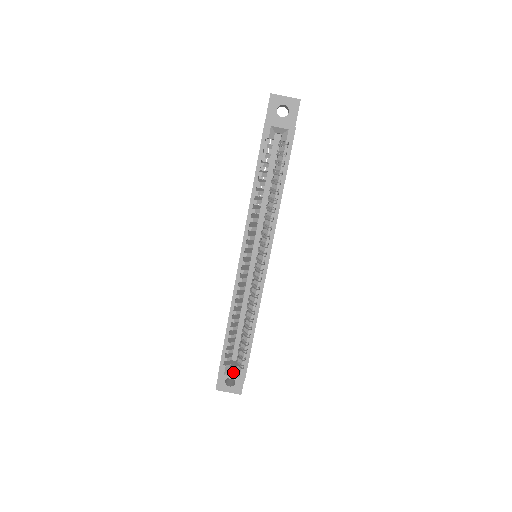
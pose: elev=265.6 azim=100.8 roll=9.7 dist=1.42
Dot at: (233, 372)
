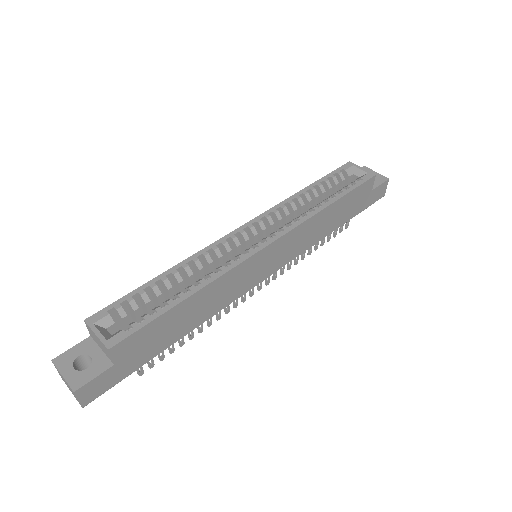
Dot at: (107, 332)
